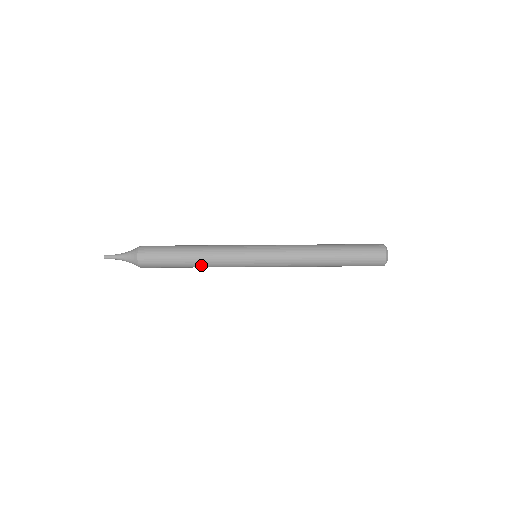
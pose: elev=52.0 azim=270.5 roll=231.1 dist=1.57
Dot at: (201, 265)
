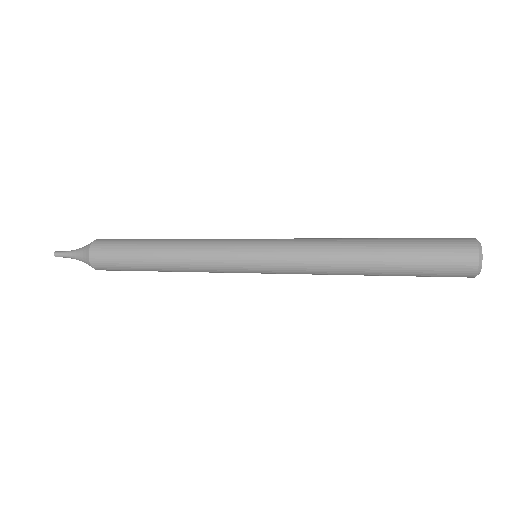
Dot at: occluded
